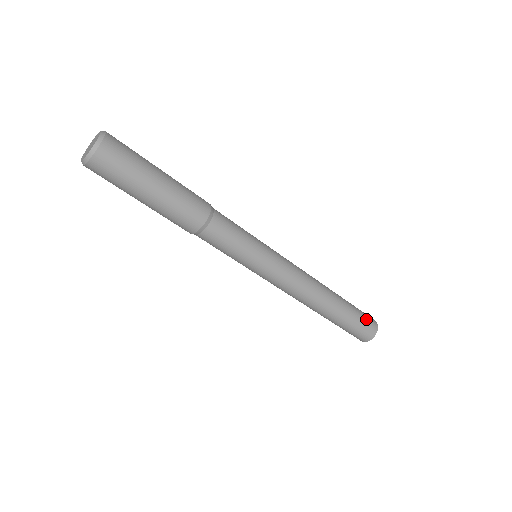
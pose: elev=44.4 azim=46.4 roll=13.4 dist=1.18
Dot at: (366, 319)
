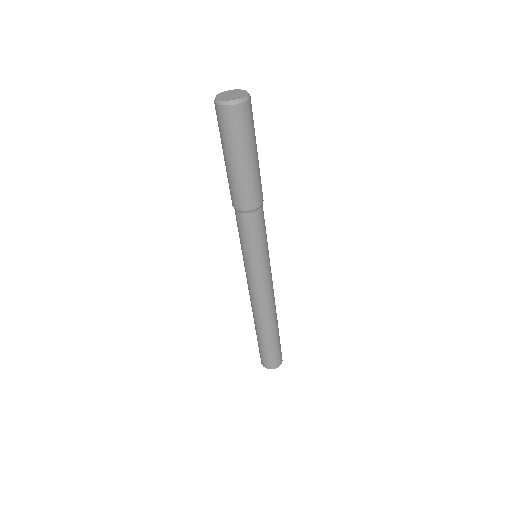
Dot at: occluded
